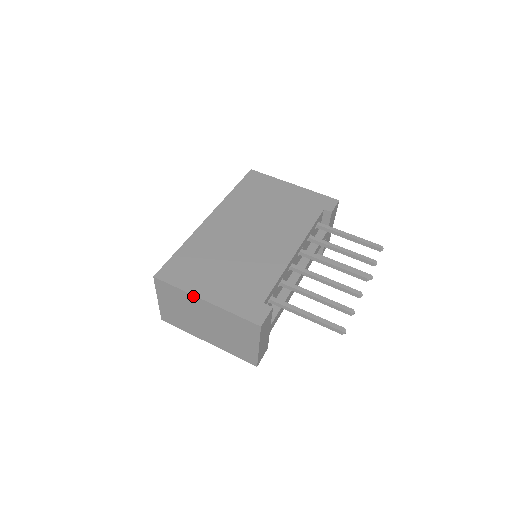
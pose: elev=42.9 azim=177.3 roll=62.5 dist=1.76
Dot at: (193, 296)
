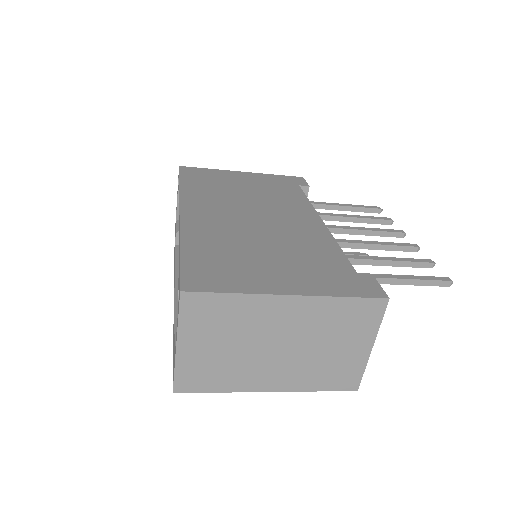
Dot at: (266, 297)
